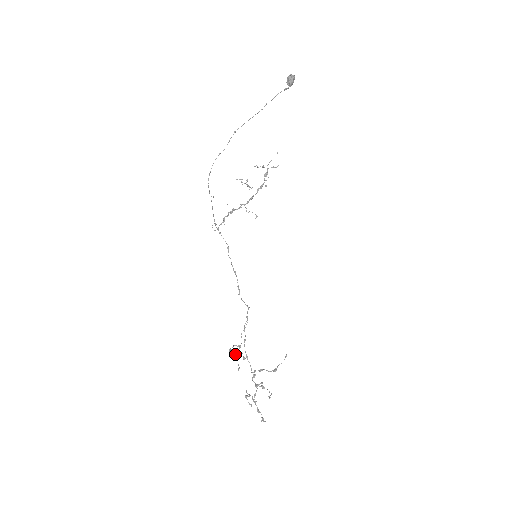
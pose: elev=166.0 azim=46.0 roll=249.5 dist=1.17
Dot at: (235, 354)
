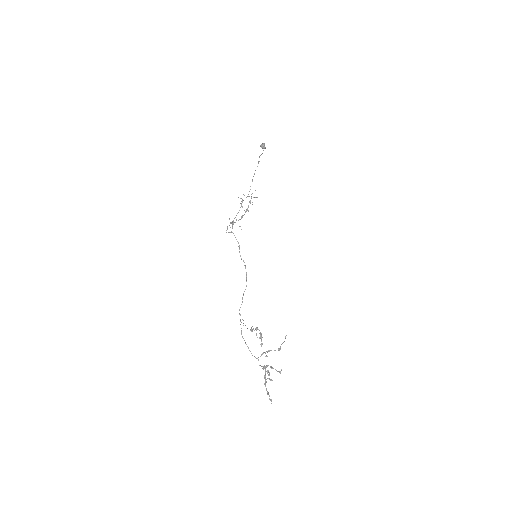
Dot at: (259, 330)
